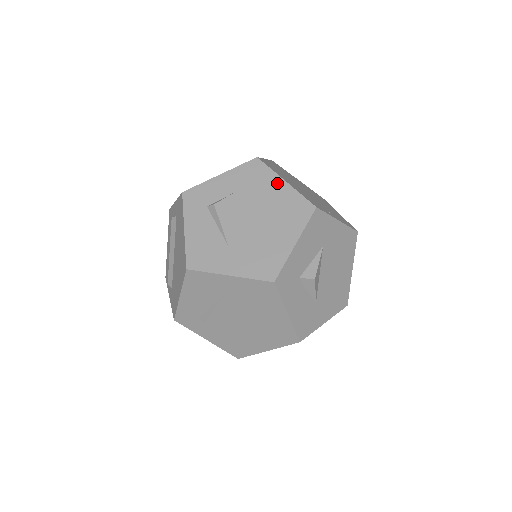
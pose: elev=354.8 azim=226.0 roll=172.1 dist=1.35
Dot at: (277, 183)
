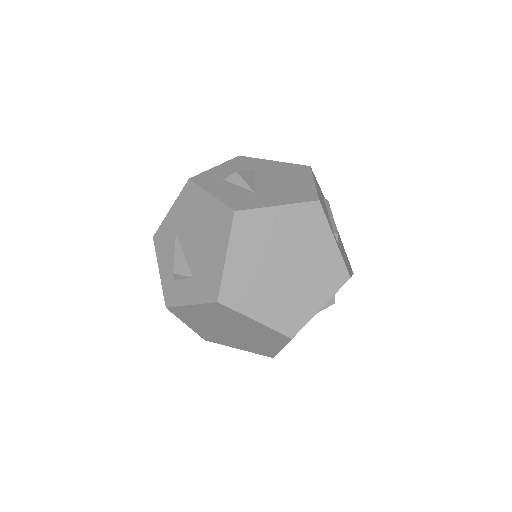
Dot at: occluded
